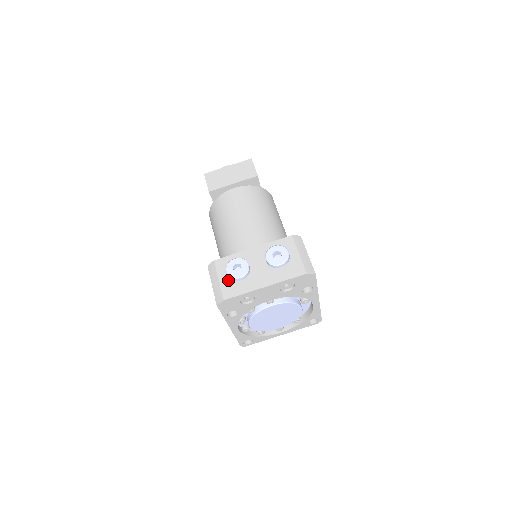
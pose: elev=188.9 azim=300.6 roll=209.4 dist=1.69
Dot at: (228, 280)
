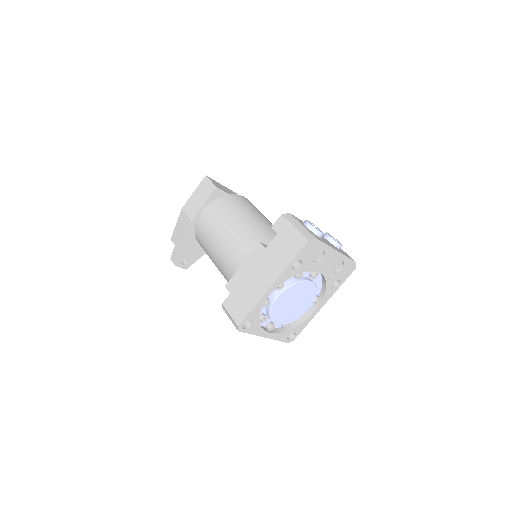
Dot at: (310, 230)
